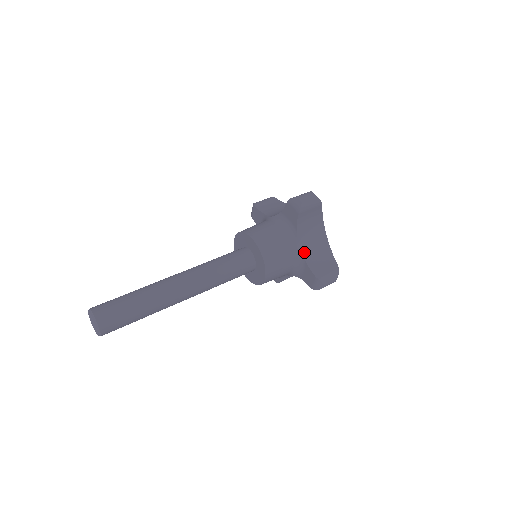
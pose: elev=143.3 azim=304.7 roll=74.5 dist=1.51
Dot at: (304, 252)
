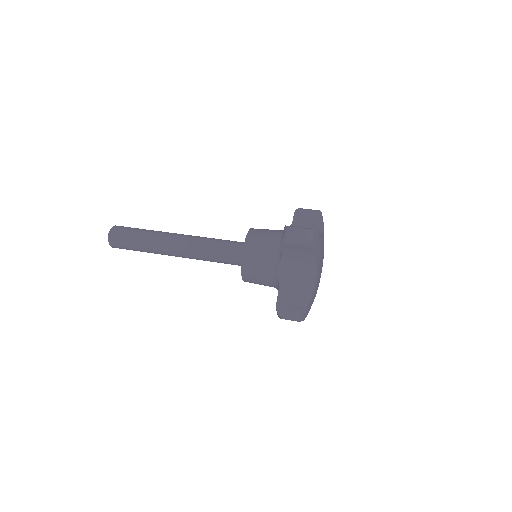
Dot at: (283, 279)
